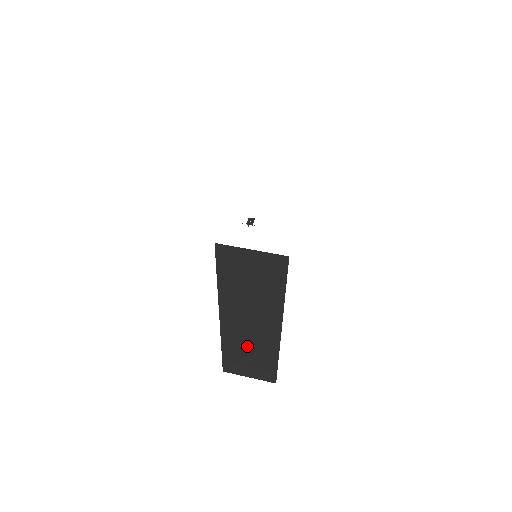
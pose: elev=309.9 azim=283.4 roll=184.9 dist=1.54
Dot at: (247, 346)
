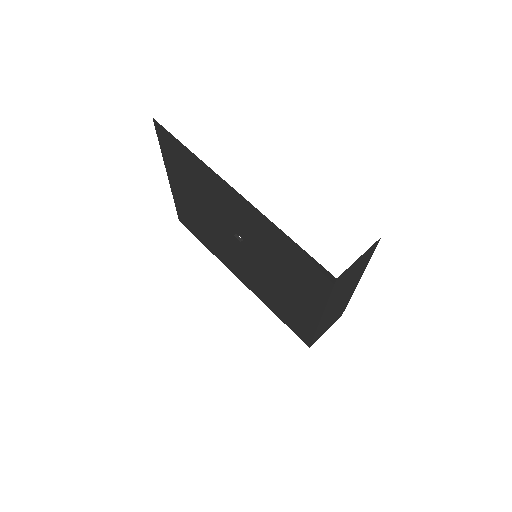
Dot at: (332, 316)
